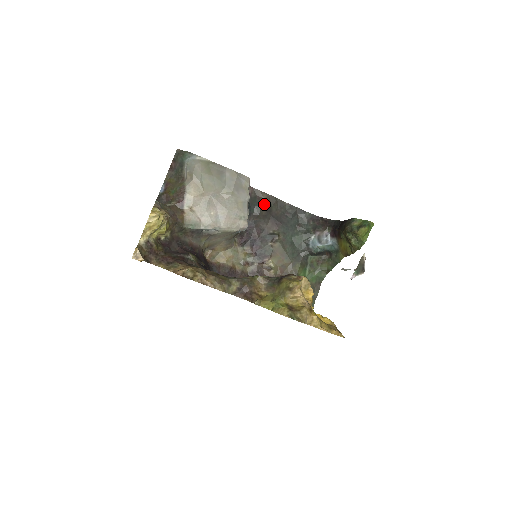
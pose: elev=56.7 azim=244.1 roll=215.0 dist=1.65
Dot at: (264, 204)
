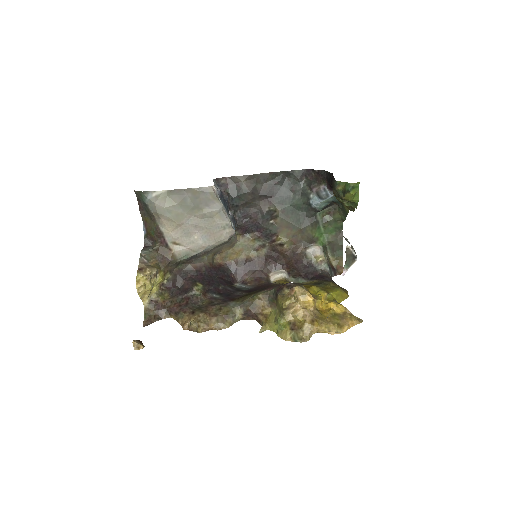
Dot at: (246, 188)
